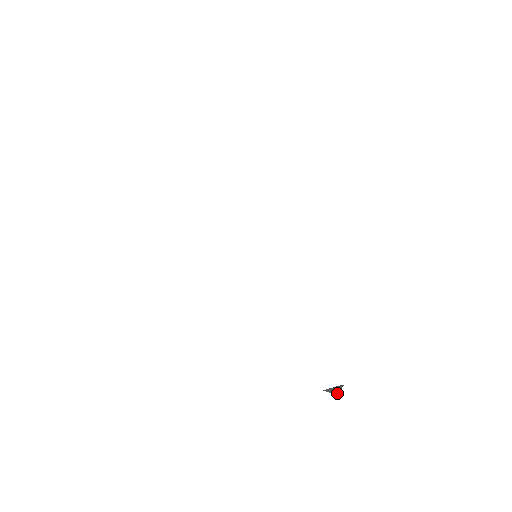
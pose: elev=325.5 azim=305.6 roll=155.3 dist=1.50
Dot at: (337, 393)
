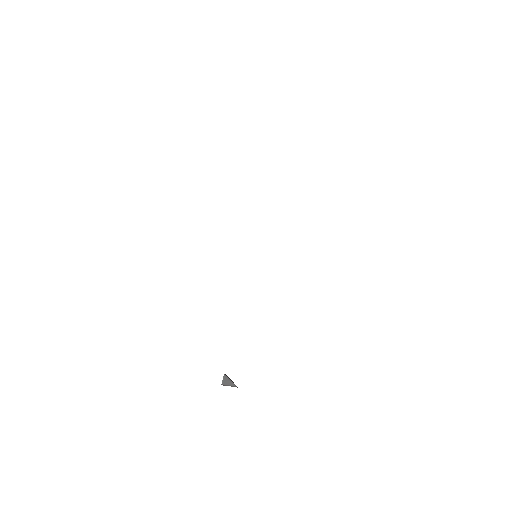
Dot at: (223, 385)
